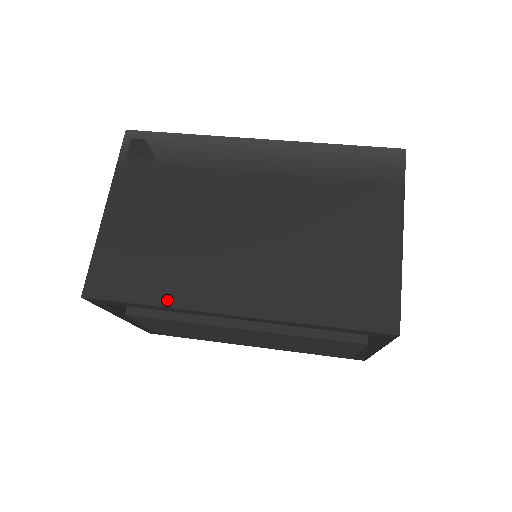
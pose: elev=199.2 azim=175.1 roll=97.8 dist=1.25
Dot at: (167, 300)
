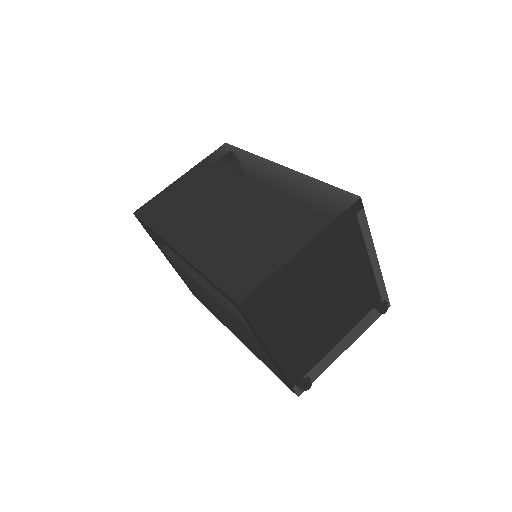
Dot at: (159, 229)
